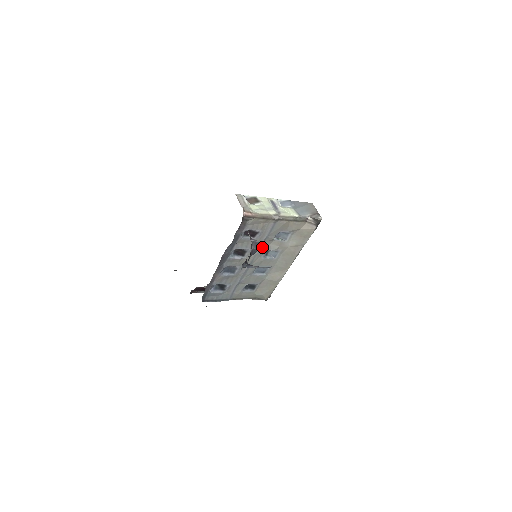
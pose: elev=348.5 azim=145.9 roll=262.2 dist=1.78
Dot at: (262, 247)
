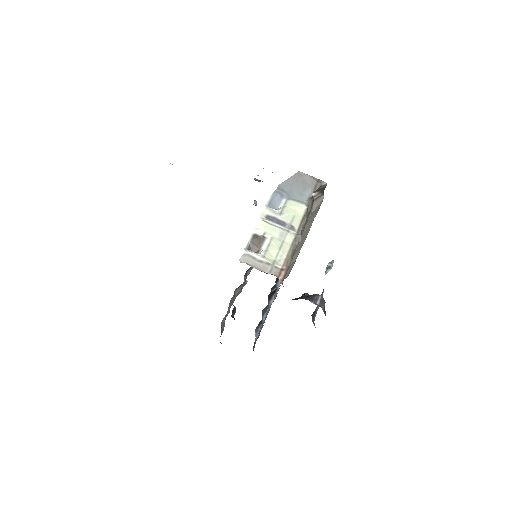
Dot at: occluded
